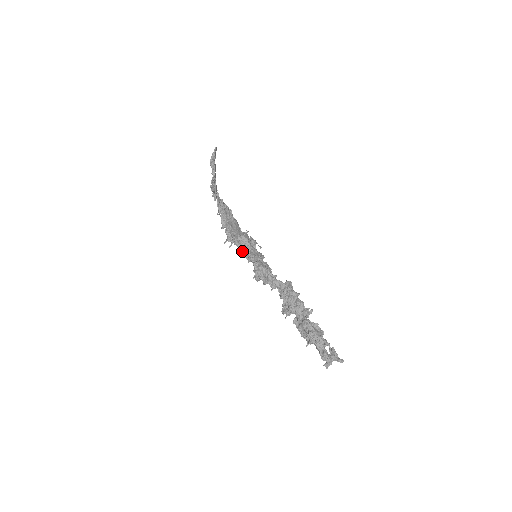
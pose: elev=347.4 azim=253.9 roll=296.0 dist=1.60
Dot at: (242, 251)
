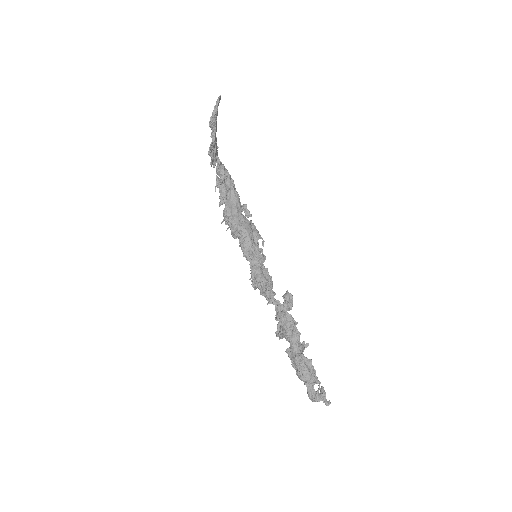
Dot at: occluded
